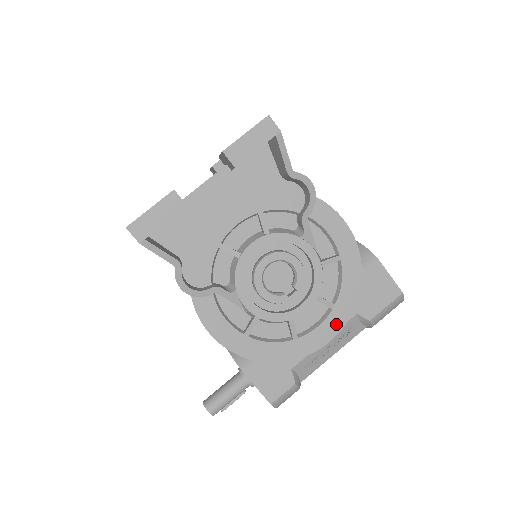
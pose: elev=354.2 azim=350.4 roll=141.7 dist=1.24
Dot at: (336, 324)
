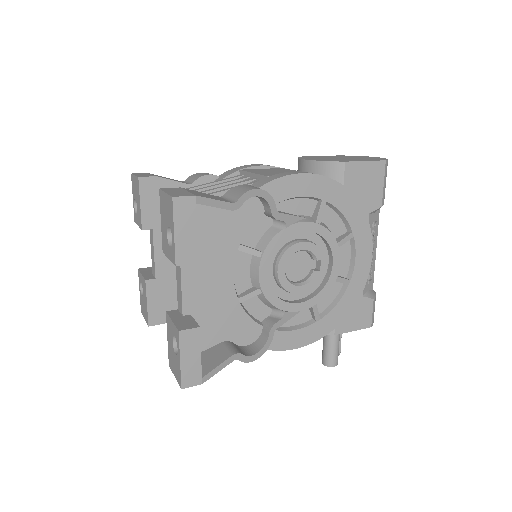
Dot at: (365, 241)
